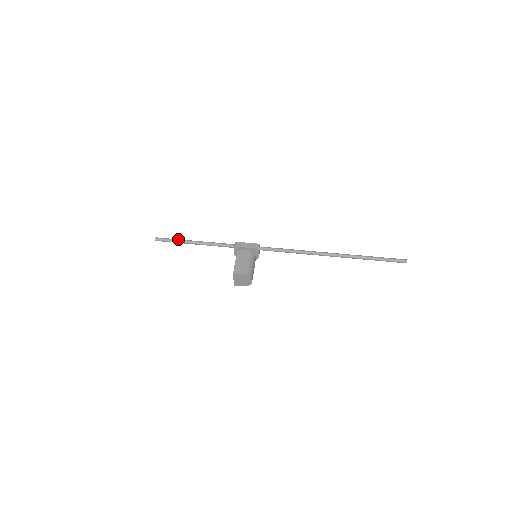
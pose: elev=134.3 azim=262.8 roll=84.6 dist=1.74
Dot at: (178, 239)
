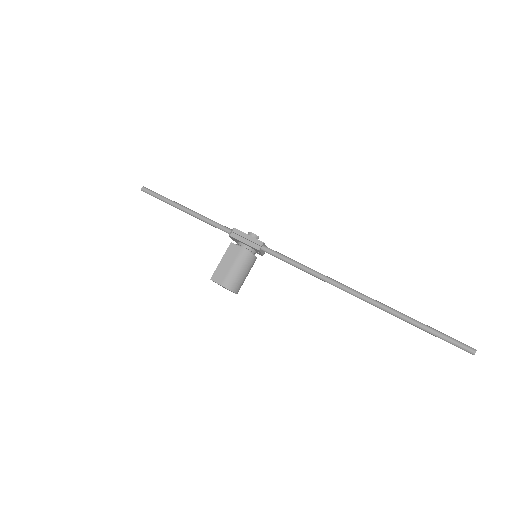
Dot at: (166, 198)
